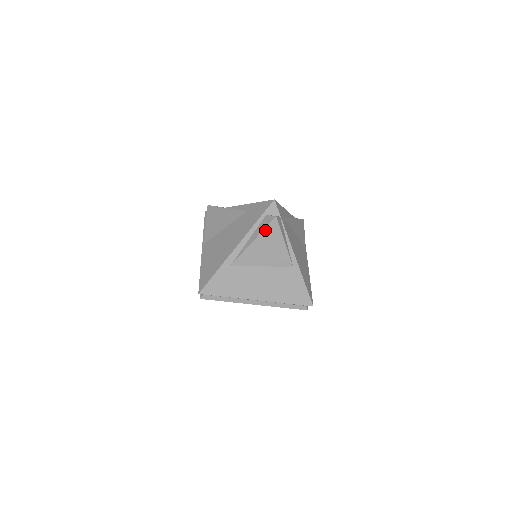
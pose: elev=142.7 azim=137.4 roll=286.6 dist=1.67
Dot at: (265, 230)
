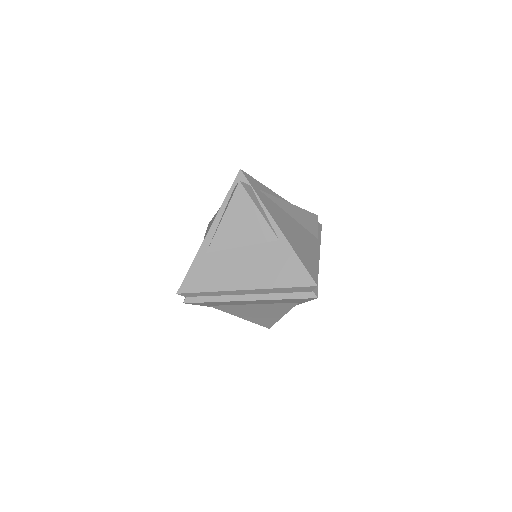
Dot at: (232, 200)
